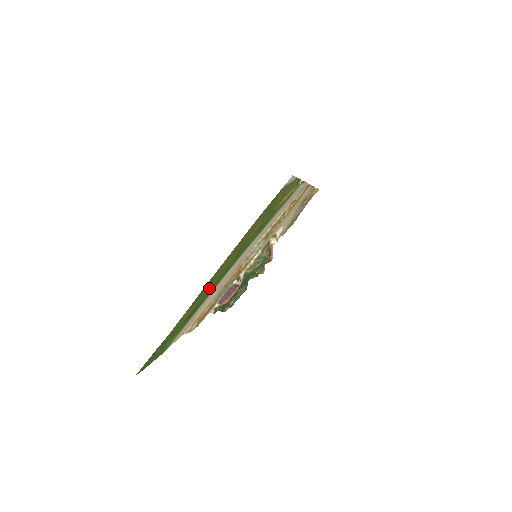
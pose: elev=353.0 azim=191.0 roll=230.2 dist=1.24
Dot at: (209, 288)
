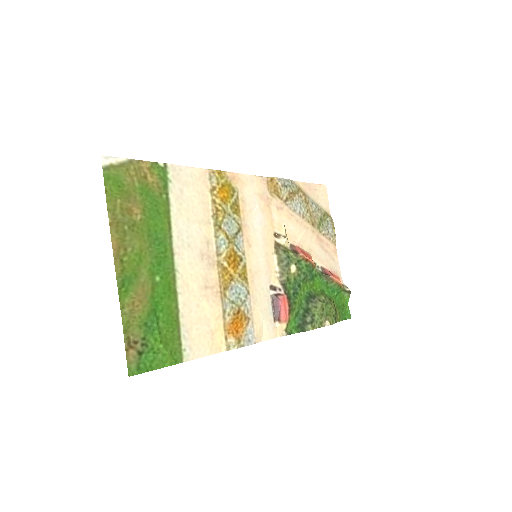
Dot at: (145, 276)
